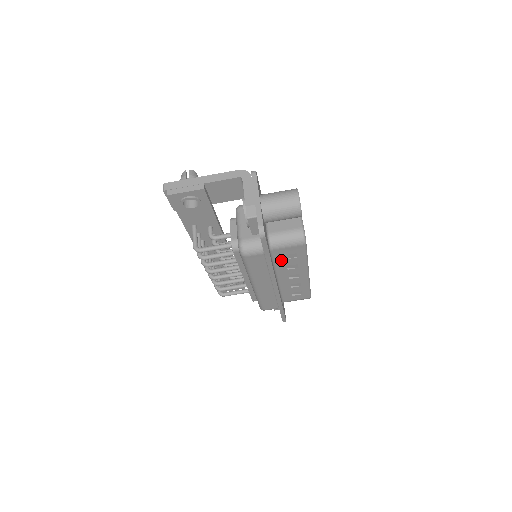
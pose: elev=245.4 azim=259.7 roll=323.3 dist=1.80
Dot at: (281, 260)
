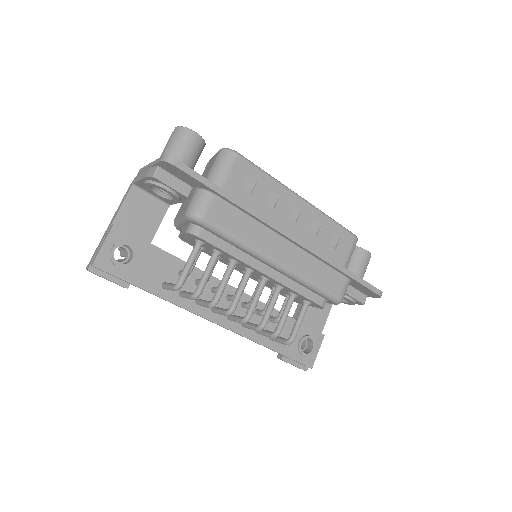
Dot at: (250, 199)
